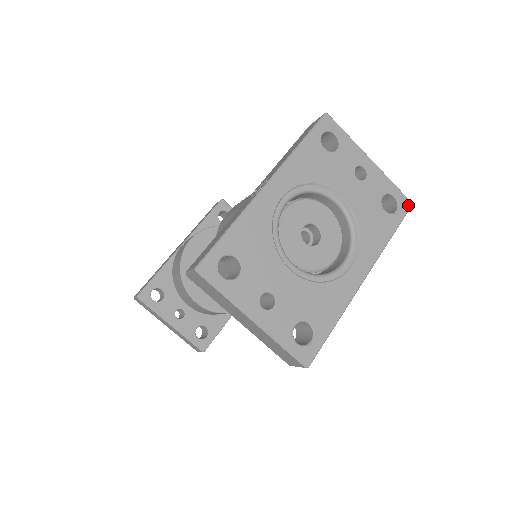
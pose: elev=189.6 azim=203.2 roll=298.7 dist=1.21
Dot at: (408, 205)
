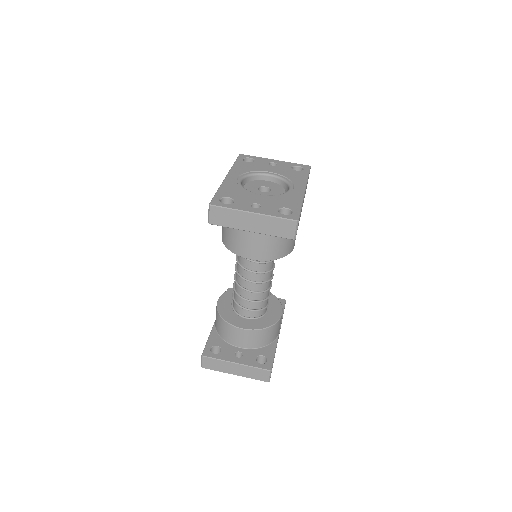
Dot at: (308, 167)
